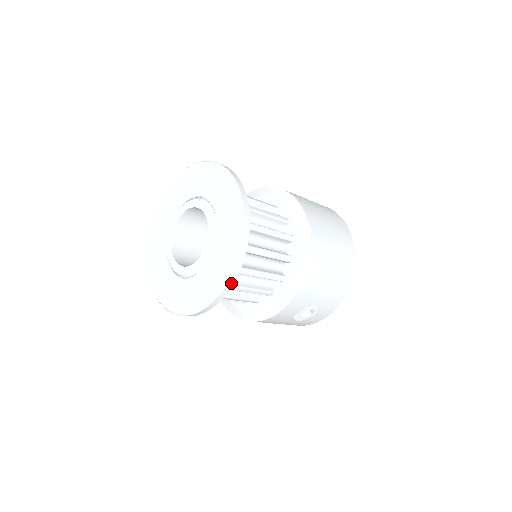
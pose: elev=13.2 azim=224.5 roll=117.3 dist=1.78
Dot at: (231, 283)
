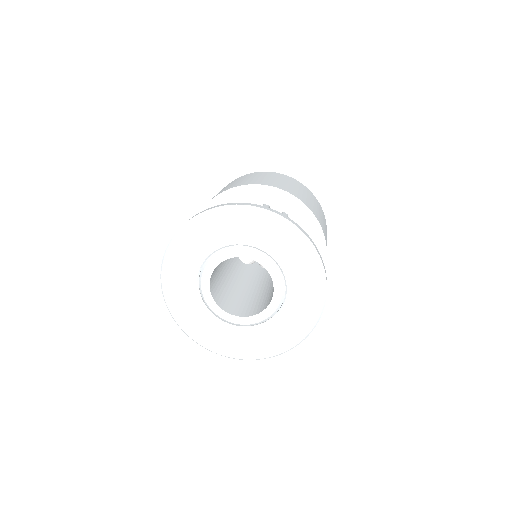
Dot at: occluded
